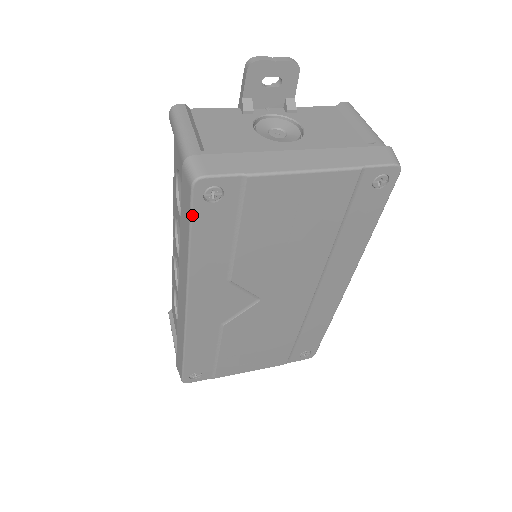
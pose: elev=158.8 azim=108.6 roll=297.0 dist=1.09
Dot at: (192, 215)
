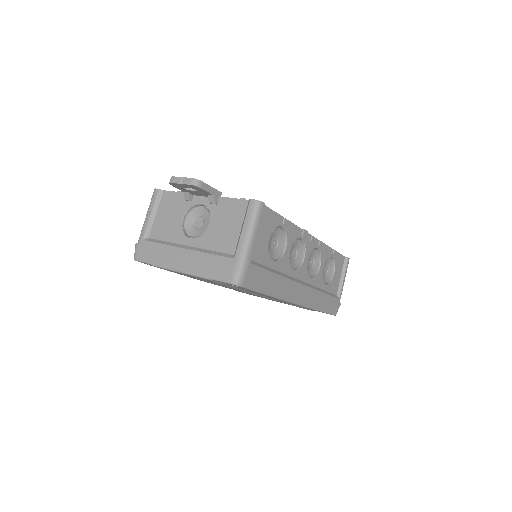
Dot at: (150, 265)
